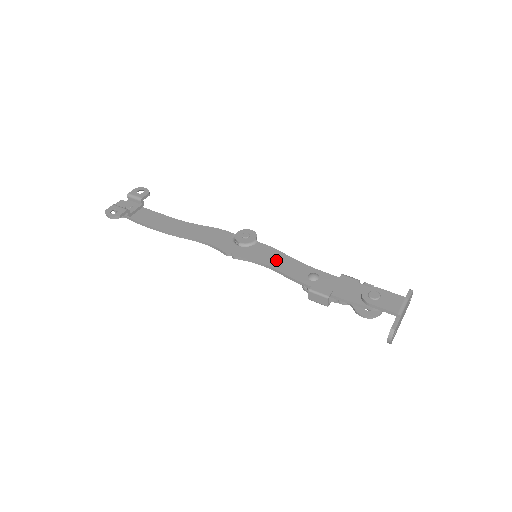
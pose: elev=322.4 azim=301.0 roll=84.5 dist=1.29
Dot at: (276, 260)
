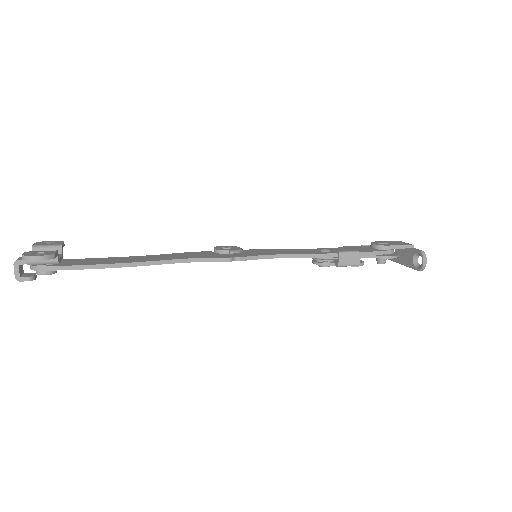
Dot at: (280, 251)
